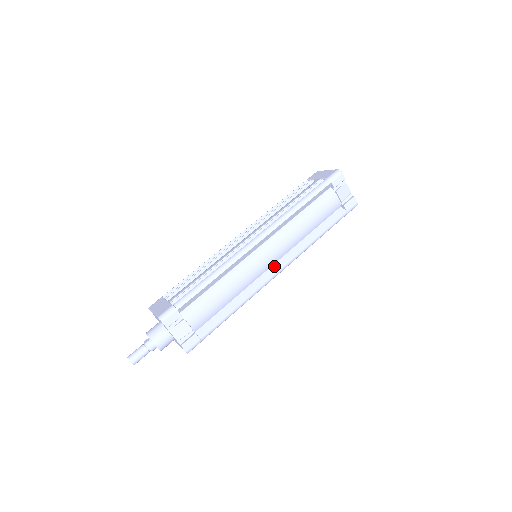
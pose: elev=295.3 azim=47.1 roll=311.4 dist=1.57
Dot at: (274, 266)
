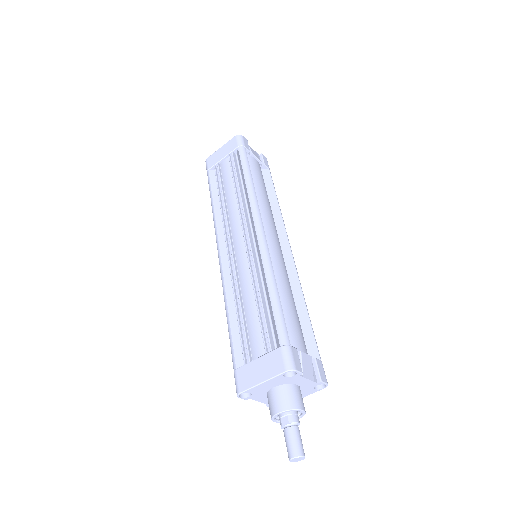
Dot at: (282, 248)
